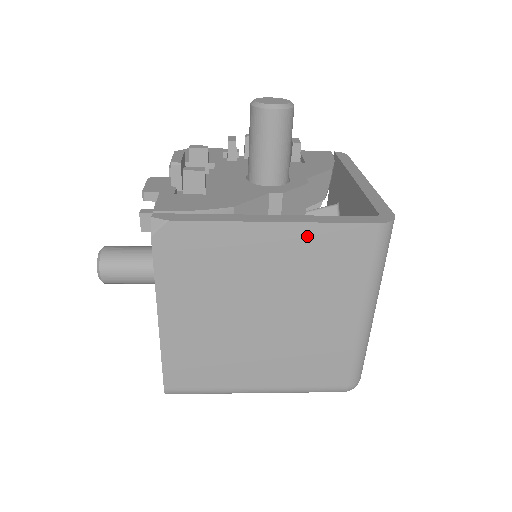
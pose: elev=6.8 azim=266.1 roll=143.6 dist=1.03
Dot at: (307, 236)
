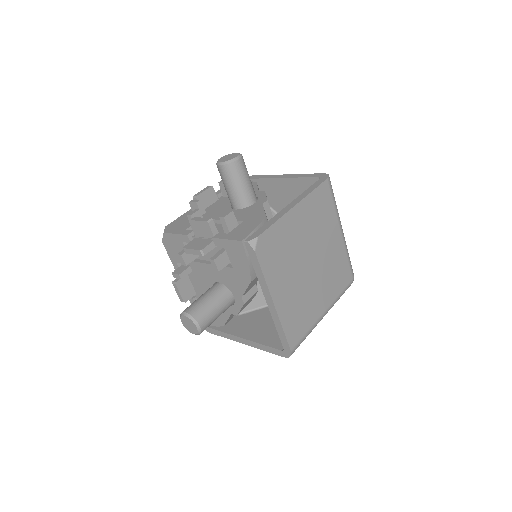
Dot at: (308, 204)
